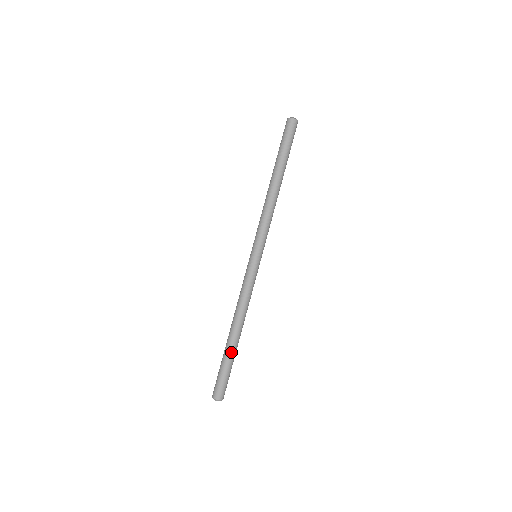
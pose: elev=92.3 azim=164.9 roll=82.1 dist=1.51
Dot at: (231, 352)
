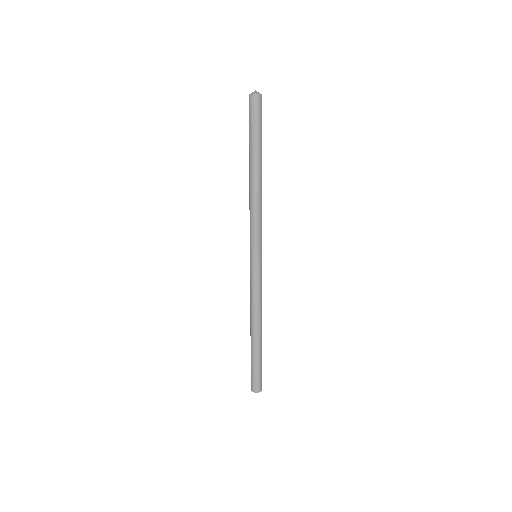
Dot at: (257, 351)
